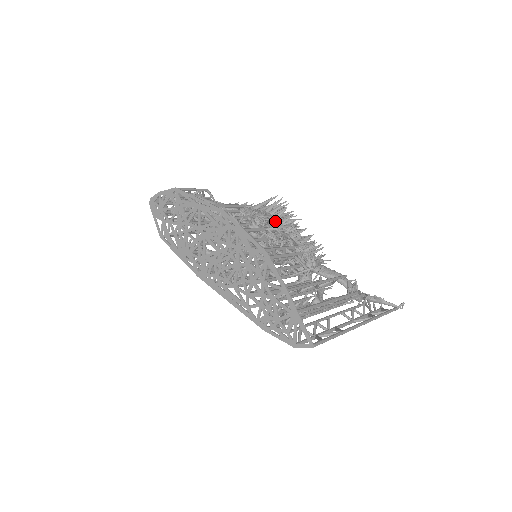
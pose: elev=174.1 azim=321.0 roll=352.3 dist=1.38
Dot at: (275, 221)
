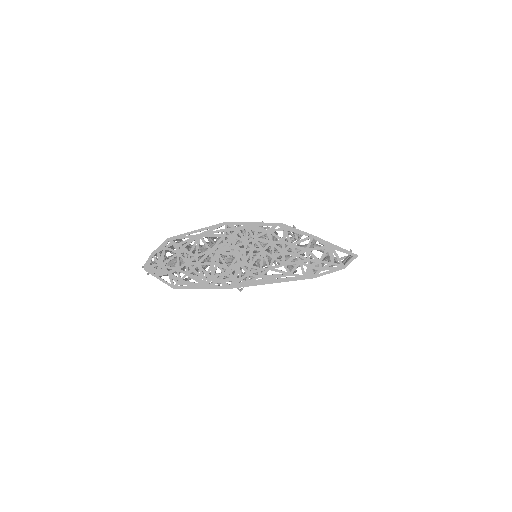
Dot at: occluded
